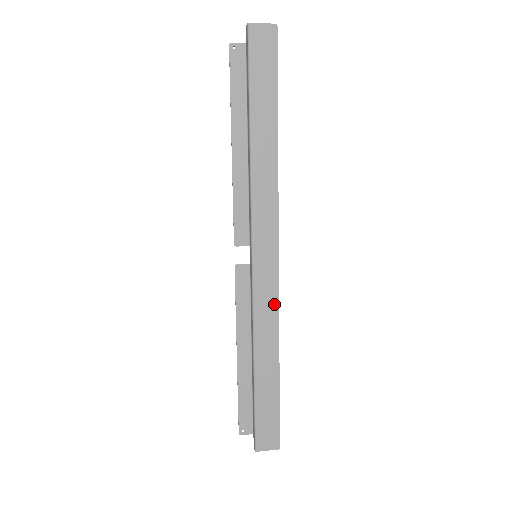
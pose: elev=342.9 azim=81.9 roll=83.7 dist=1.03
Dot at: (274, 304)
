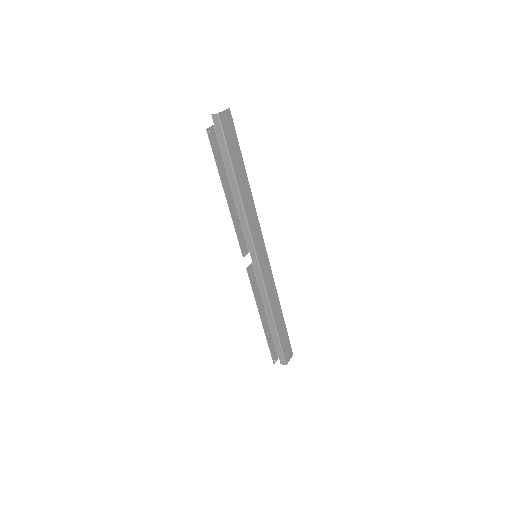
Dot at: (271, 278)
